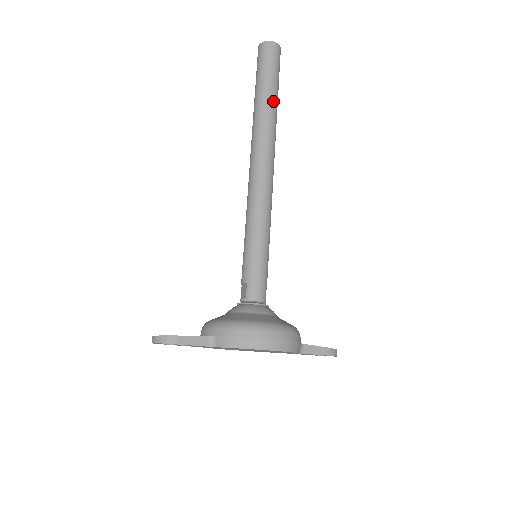
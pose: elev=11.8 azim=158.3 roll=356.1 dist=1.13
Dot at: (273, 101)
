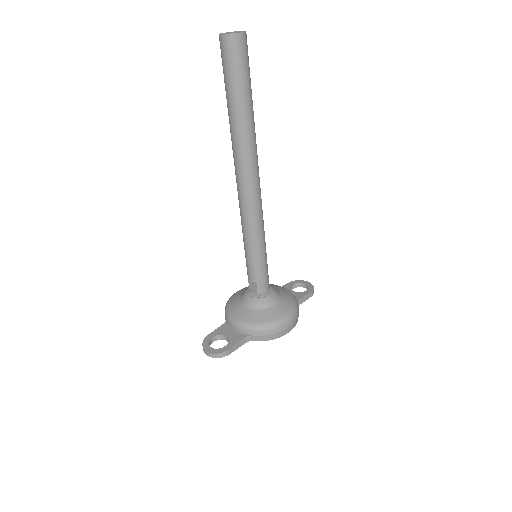
Dot at: (251, 113)
